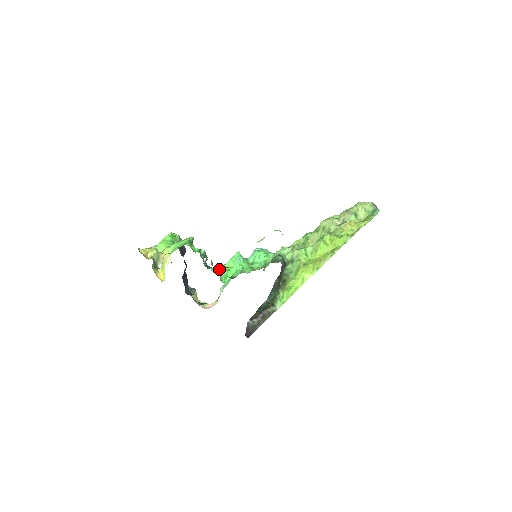
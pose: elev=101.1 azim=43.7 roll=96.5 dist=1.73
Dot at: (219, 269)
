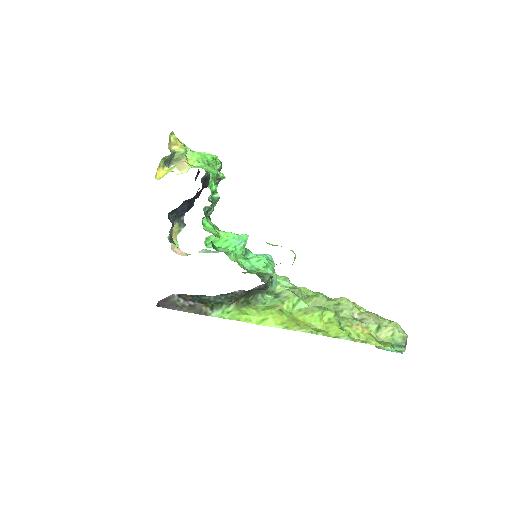
Dot at: (212, 226)
